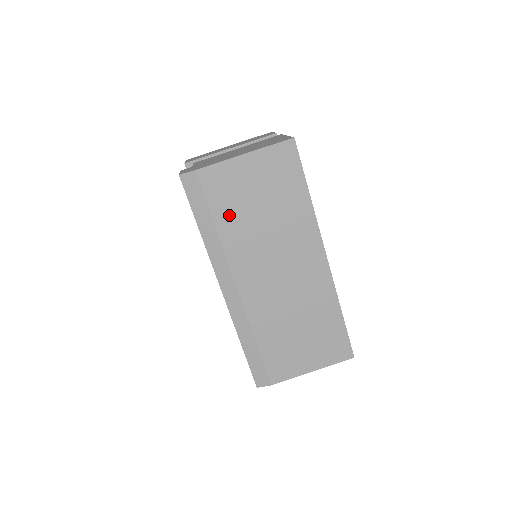
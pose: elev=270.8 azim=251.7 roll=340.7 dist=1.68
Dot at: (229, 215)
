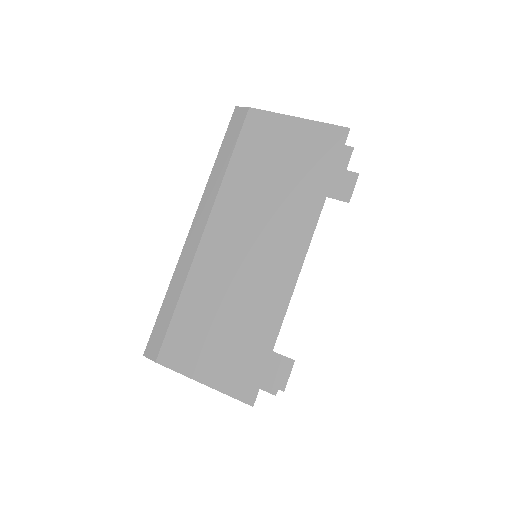
Dot at: (247, 161)
